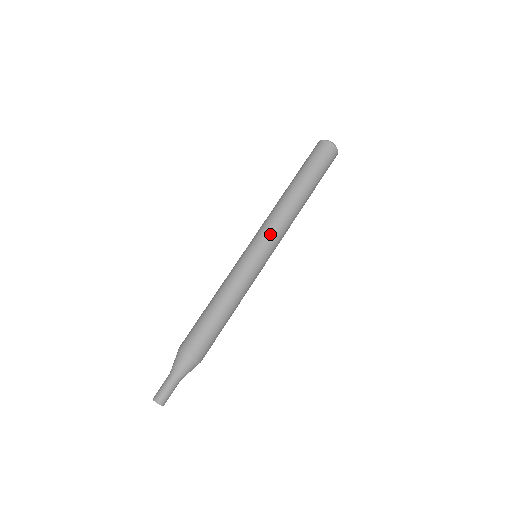
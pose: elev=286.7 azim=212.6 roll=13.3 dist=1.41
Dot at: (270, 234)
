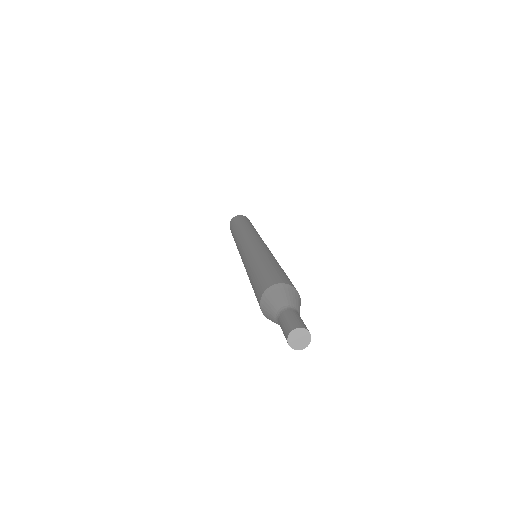
Dot at: (242, 242)
